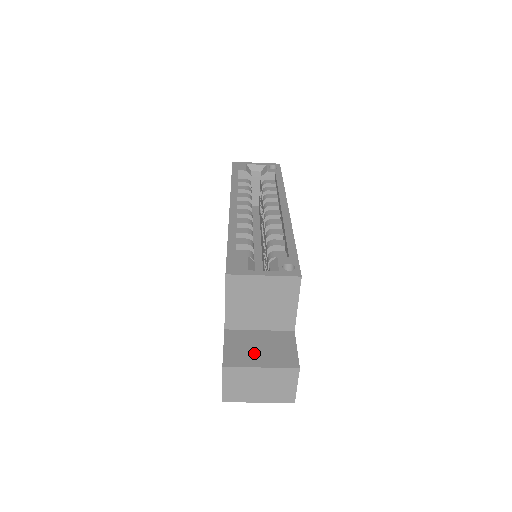
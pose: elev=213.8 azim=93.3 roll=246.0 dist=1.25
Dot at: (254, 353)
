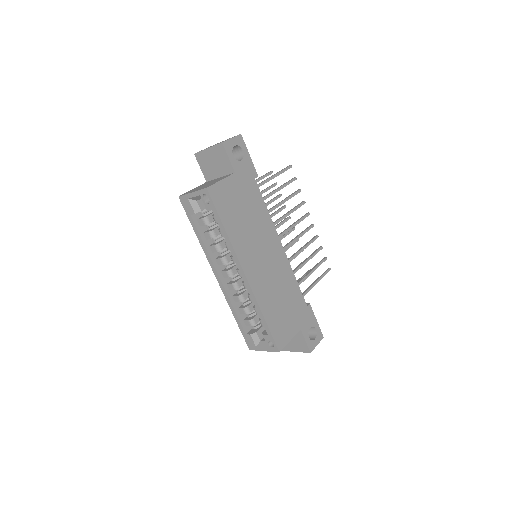
Dot at: (289, 344)
